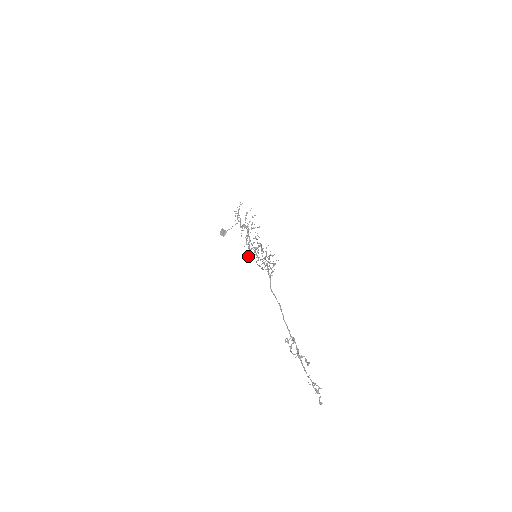
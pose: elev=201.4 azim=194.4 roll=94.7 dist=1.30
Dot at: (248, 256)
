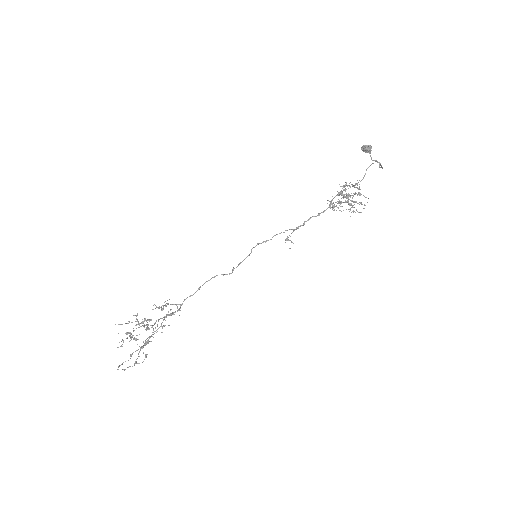
Dot at: (256, 245)
